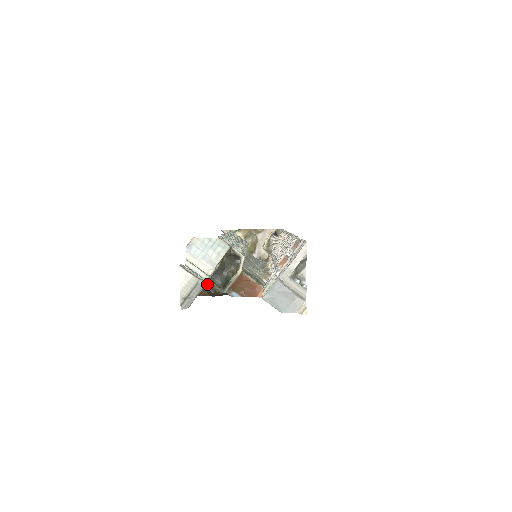
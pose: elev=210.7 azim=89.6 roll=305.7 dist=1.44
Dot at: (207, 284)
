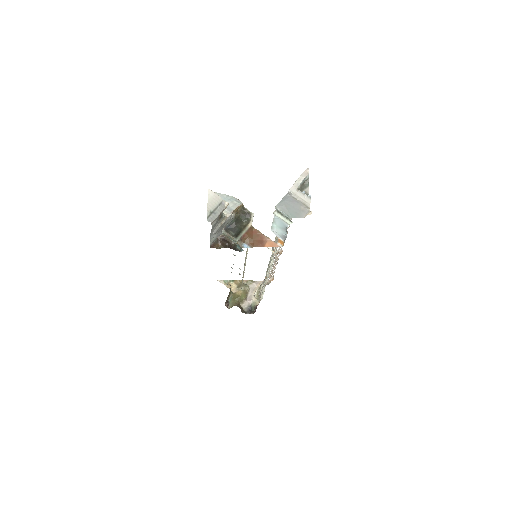
Dot at: (222, 236)
